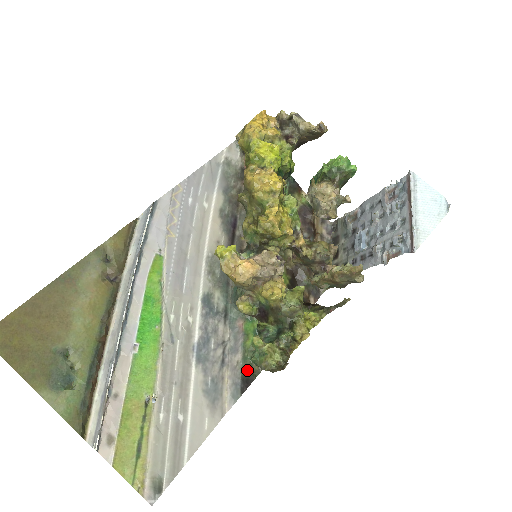
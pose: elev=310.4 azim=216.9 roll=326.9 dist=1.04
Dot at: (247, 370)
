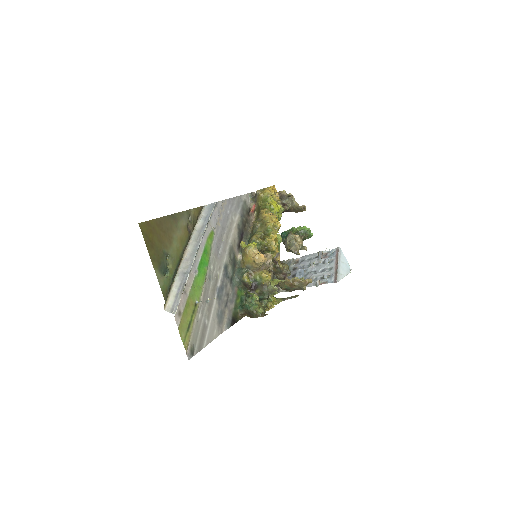
Dot at: (235, 315)
